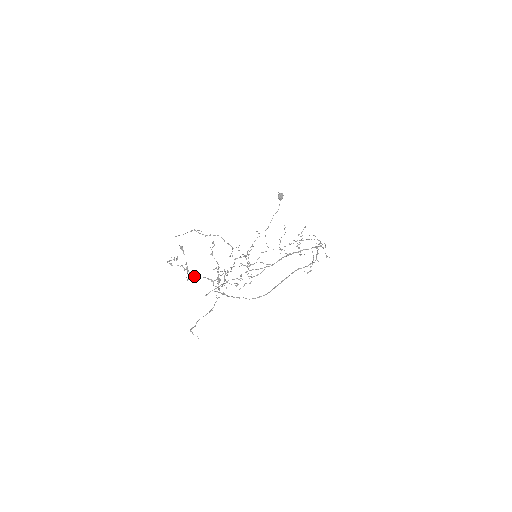
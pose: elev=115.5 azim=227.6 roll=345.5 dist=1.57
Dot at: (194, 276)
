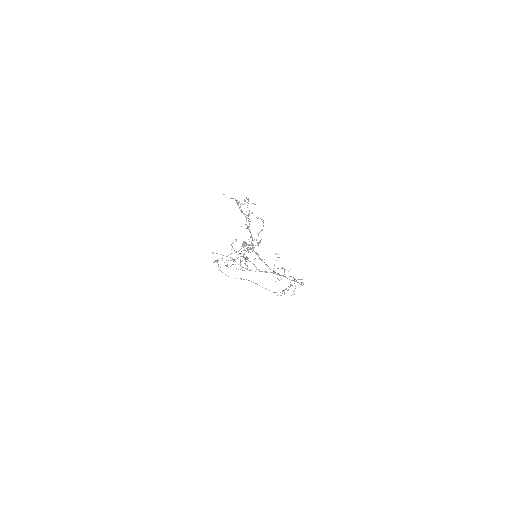
Dot at: (246, 224)
